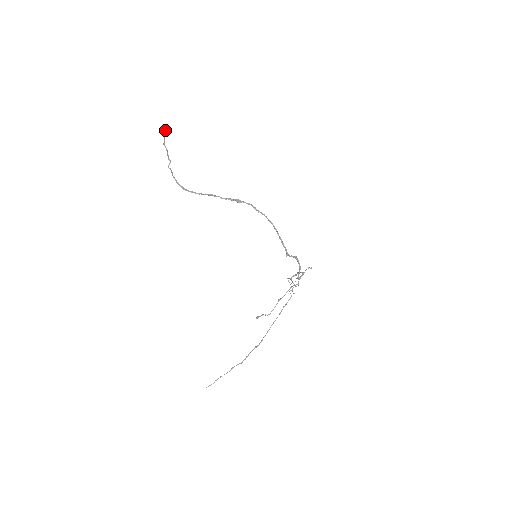
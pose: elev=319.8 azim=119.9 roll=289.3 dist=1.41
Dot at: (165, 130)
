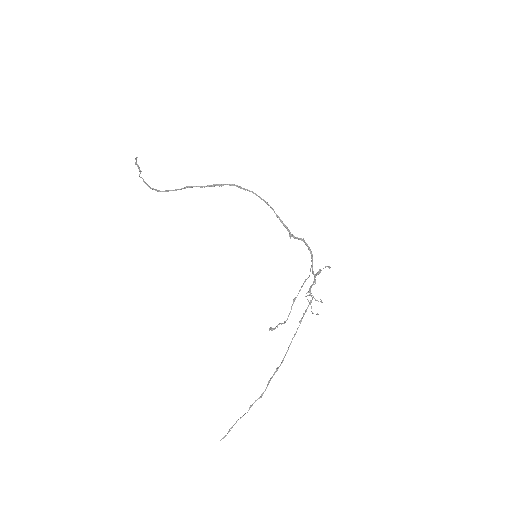
Dot at: occluded
